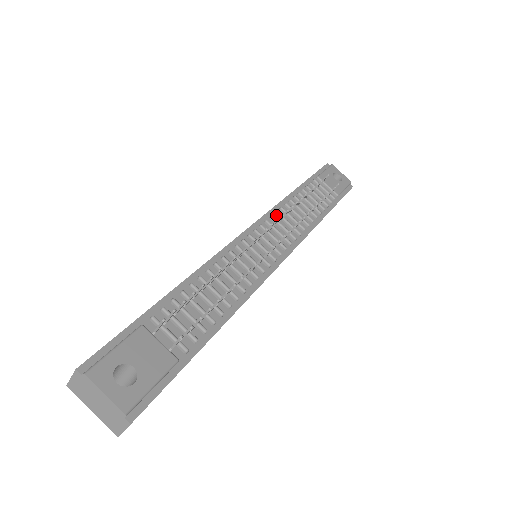
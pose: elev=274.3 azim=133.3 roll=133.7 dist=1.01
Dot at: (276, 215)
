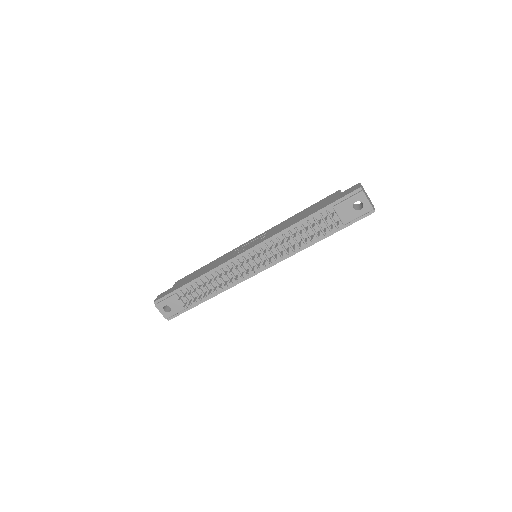
Dot at: (271, 242)
